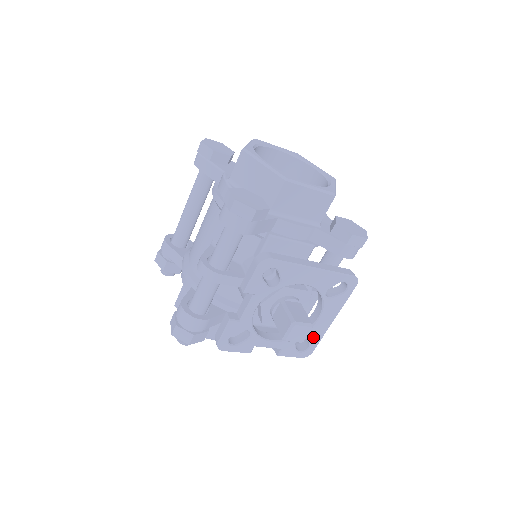
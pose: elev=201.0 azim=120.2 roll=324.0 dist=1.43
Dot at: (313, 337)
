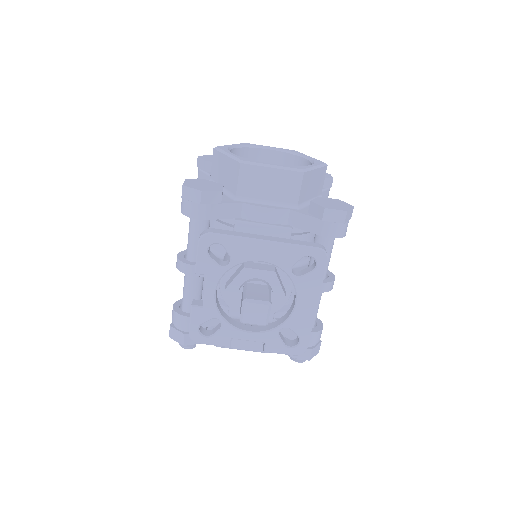
Dot at: (299, 328)
